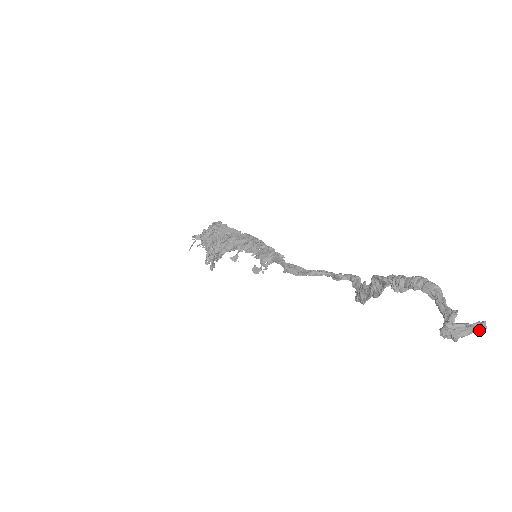
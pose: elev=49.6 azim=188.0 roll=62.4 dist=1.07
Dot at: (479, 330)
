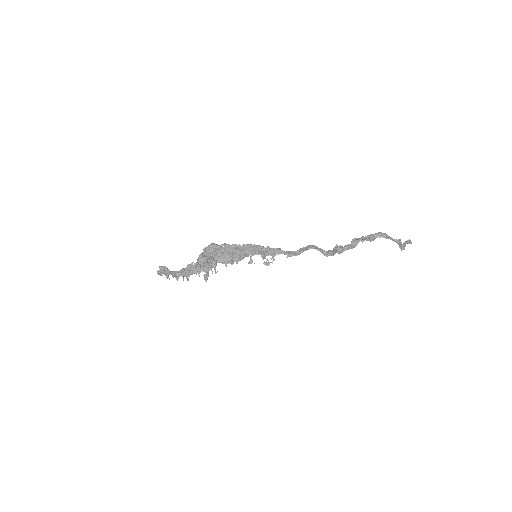
Dot at: (411, 243)
